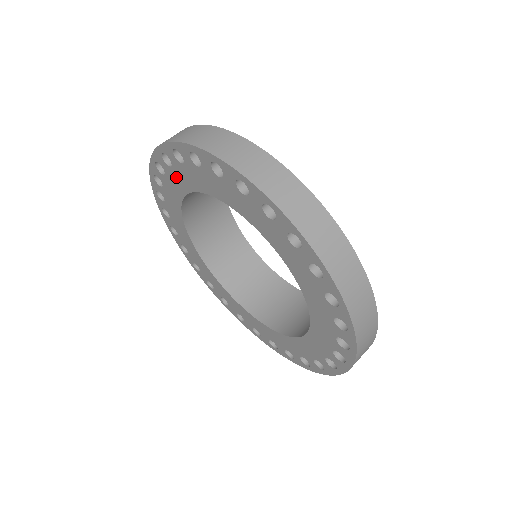
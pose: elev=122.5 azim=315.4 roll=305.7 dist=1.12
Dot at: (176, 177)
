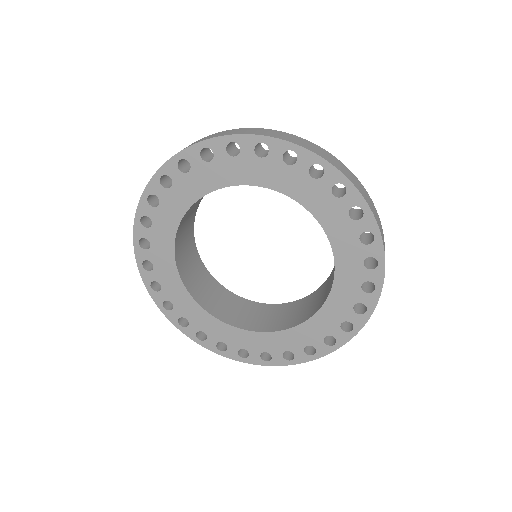
Dot at: (165, 213)
